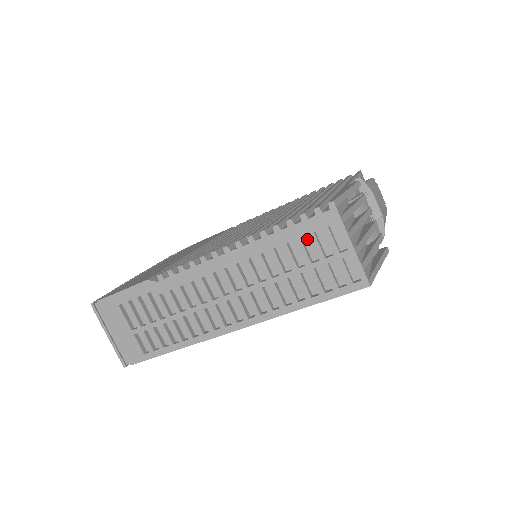
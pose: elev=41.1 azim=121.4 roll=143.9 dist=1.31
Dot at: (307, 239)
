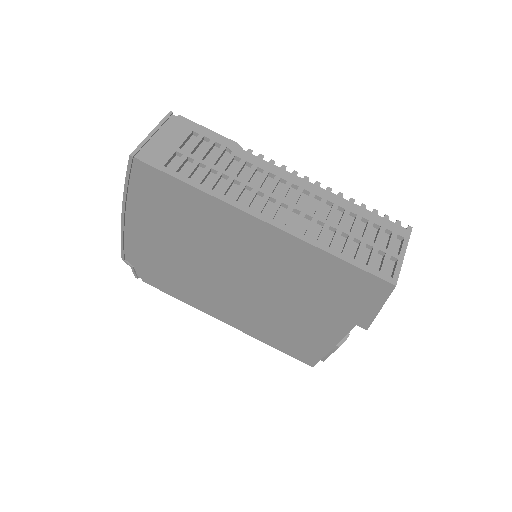
Dot at: (374, 230)
